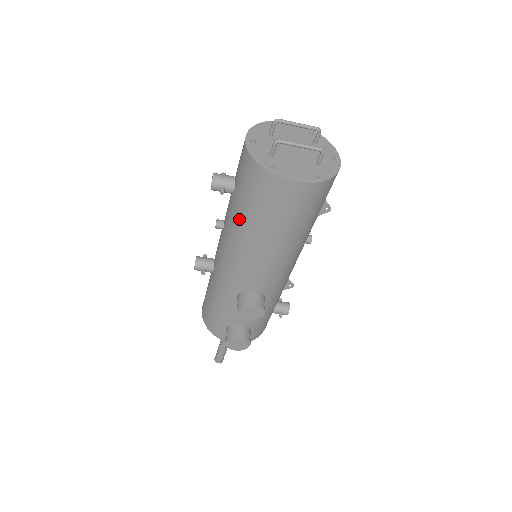
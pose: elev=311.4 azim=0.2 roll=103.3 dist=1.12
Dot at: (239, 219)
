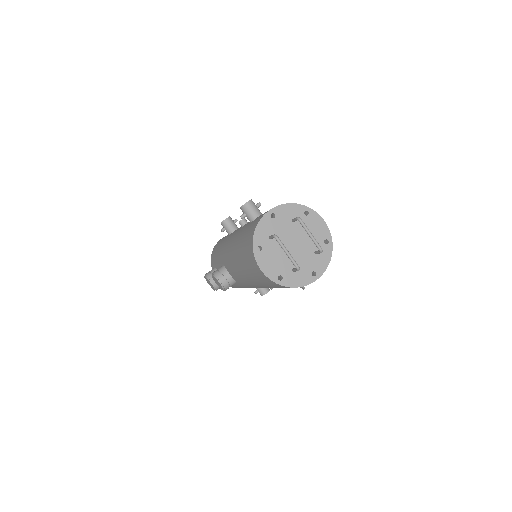
Dot at: (239, 240)
